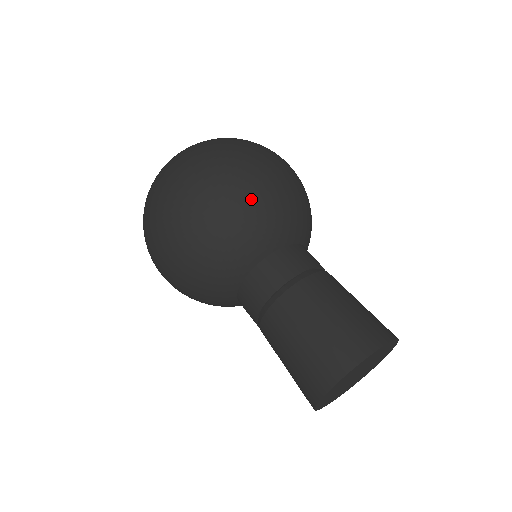
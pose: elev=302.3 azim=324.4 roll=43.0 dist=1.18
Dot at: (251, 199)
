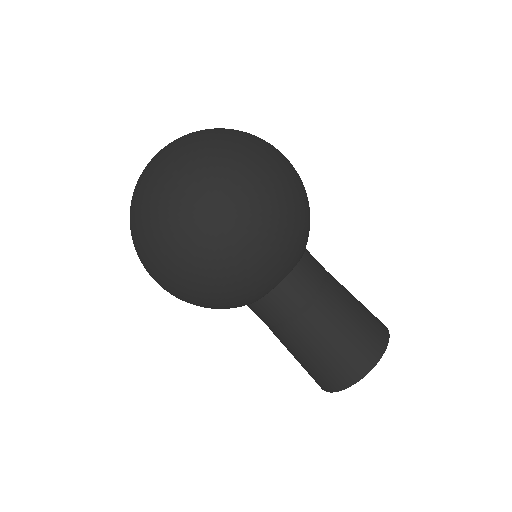
Dot at: (233, 279)
